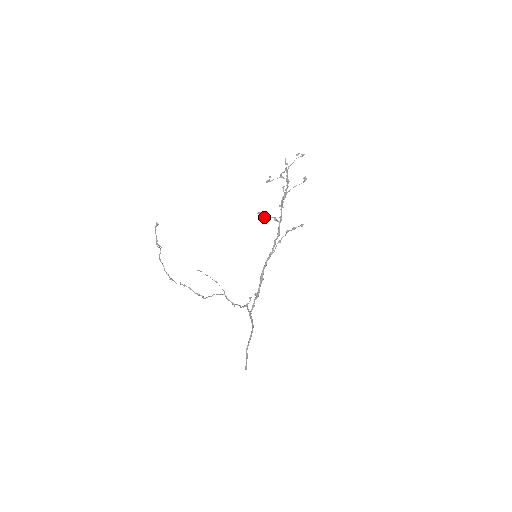
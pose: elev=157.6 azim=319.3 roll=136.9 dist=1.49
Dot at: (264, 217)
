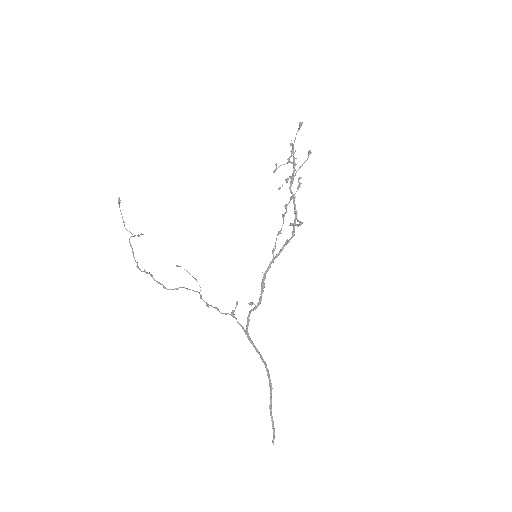
Dot at: occluded
